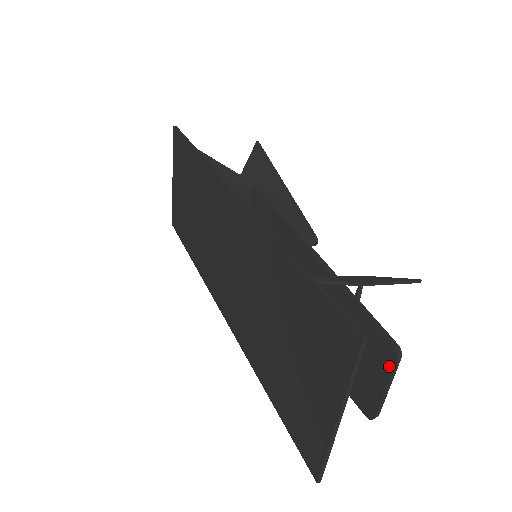
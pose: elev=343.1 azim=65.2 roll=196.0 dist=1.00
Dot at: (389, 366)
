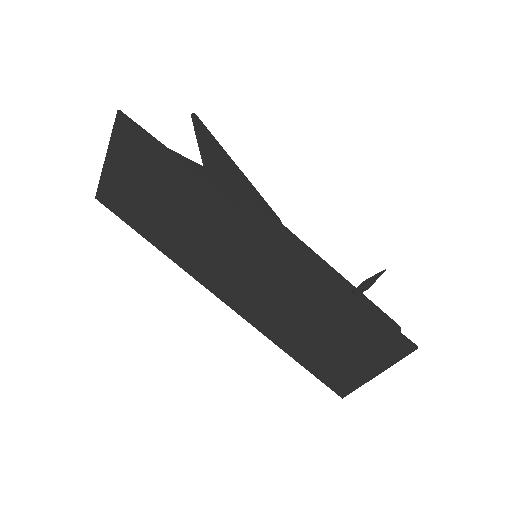
Dot at: occluded
